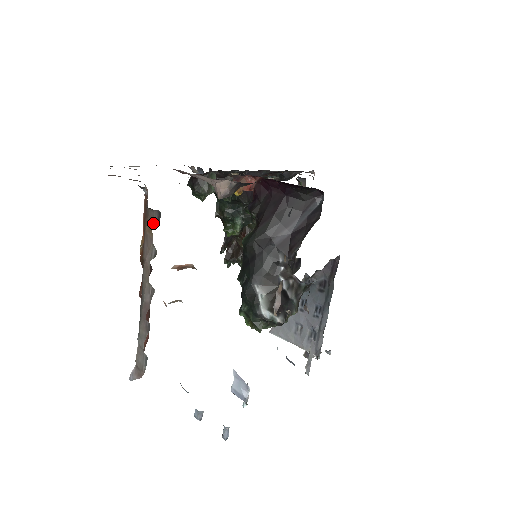
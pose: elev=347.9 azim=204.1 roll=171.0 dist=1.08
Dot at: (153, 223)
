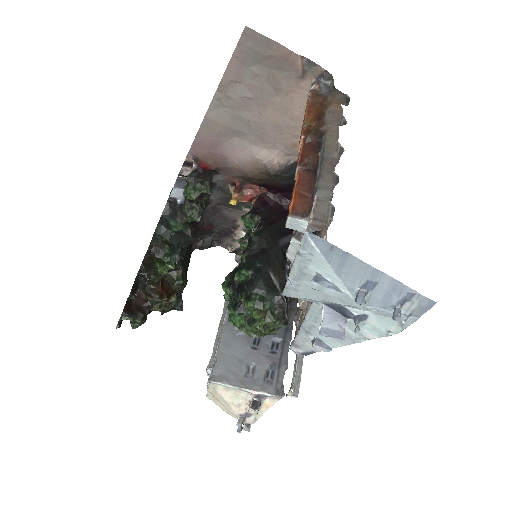
Dot at: (342, 102)
